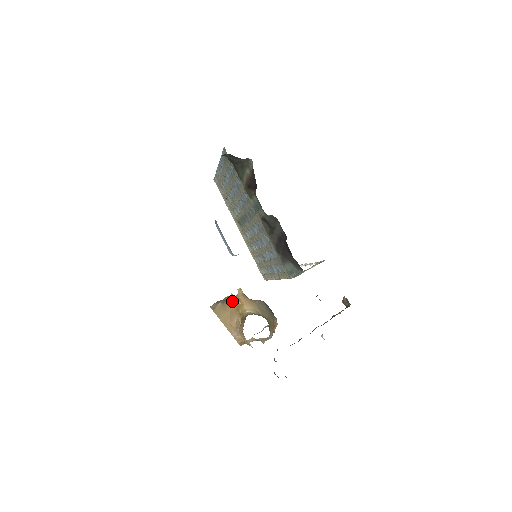
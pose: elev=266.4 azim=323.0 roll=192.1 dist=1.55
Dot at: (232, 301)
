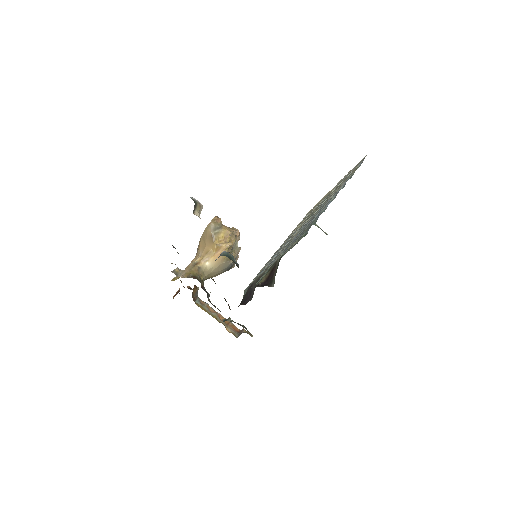
Dot at: (214, 245)
